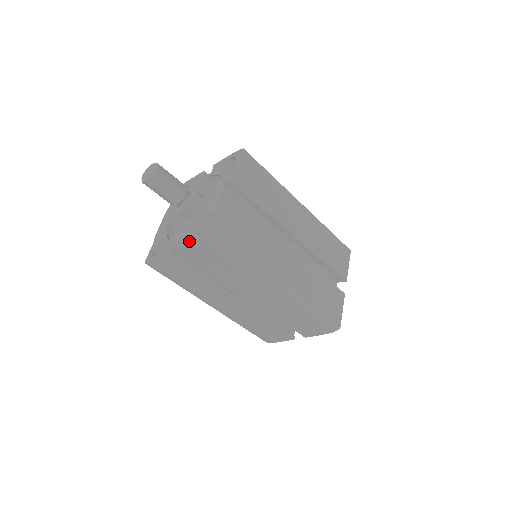
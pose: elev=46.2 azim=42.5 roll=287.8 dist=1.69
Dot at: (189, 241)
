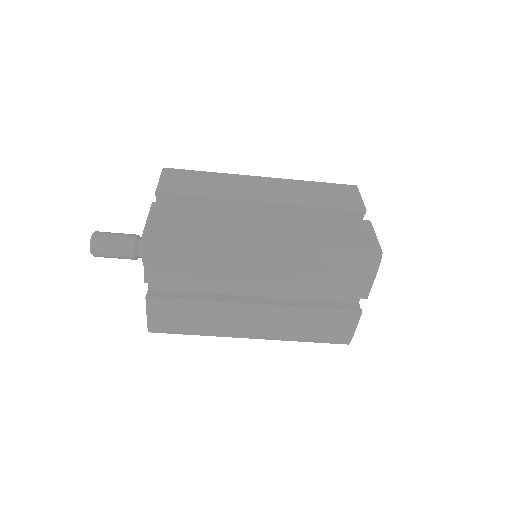
Dot at: occluded
